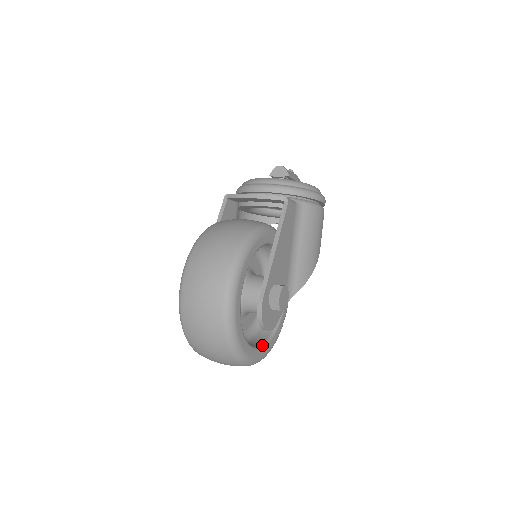
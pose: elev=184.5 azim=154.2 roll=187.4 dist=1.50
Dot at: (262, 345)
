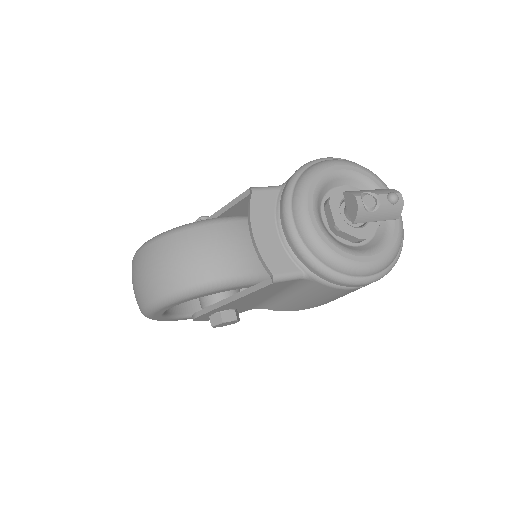
Dot at: occluded
